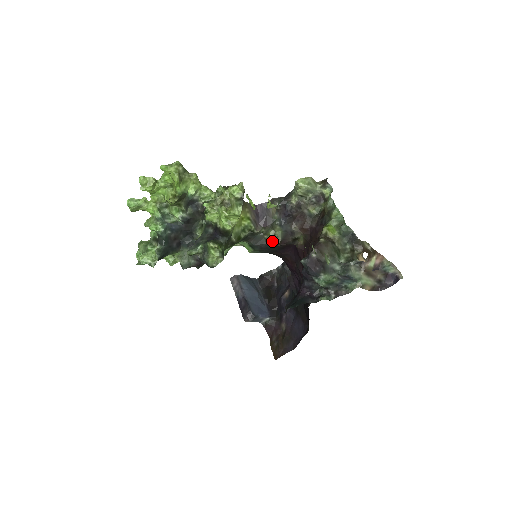
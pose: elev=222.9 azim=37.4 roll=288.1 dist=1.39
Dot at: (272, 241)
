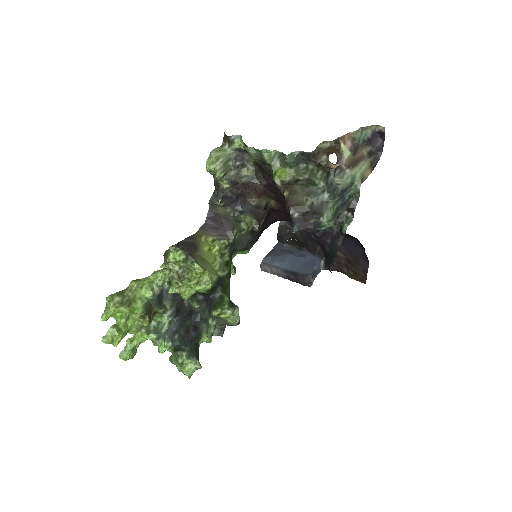
Dot at: (252, 230)
